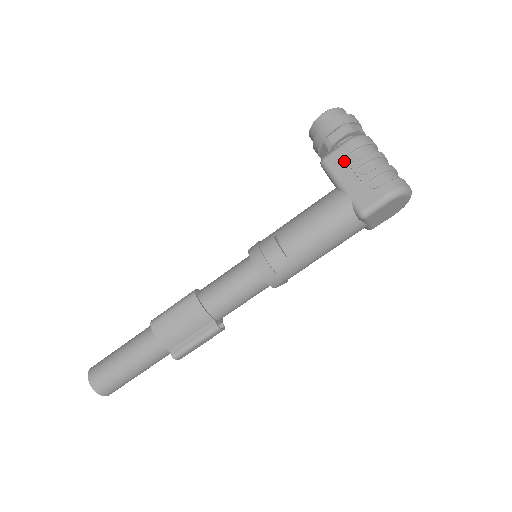
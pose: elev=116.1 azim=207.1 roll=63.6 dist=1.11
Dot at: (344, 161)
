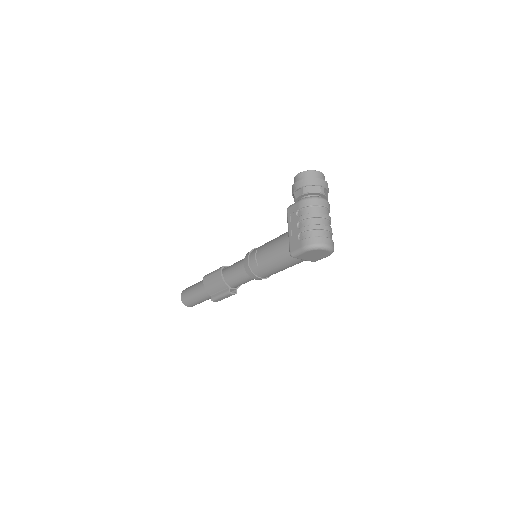
Dot at: (294, 214)
